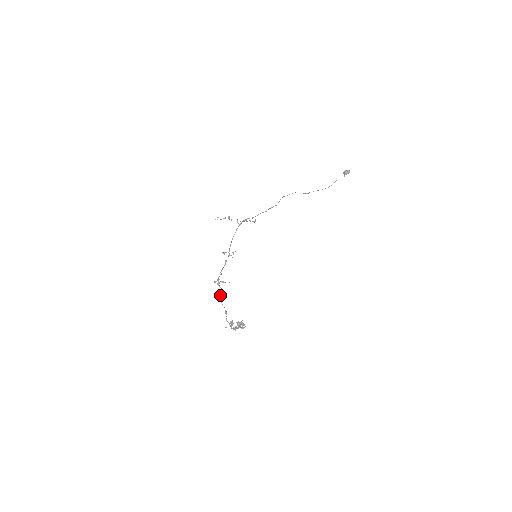
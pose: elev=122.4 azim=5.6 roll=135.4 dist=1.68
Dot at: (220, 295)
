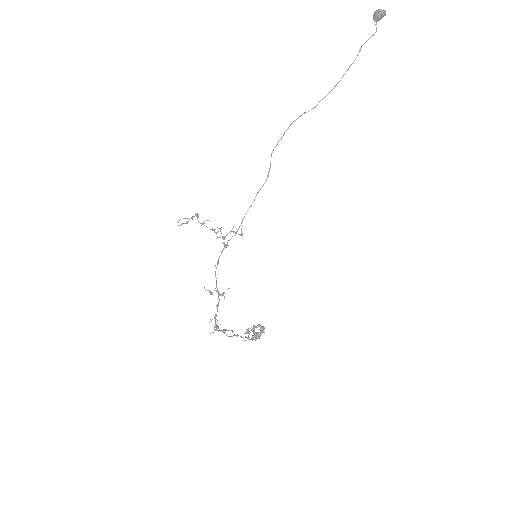
Dot at: occluded
